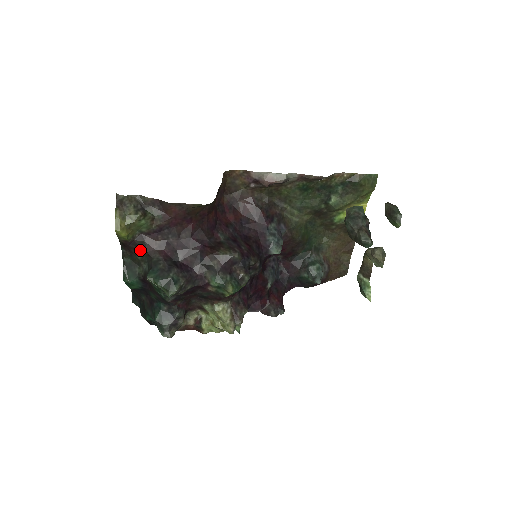
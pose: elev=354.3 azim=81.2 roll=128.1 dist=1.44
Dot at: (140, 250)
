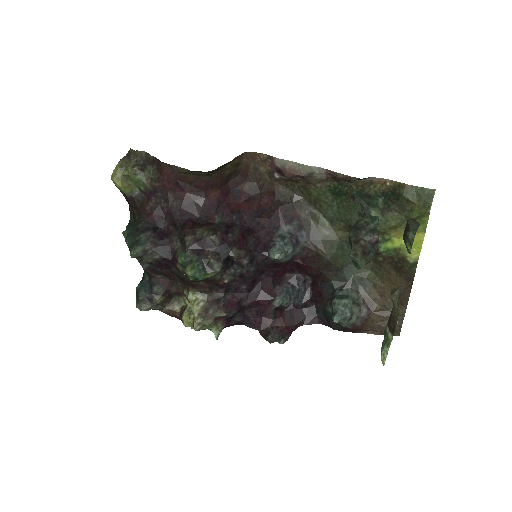
Dot at: (137, 209)
